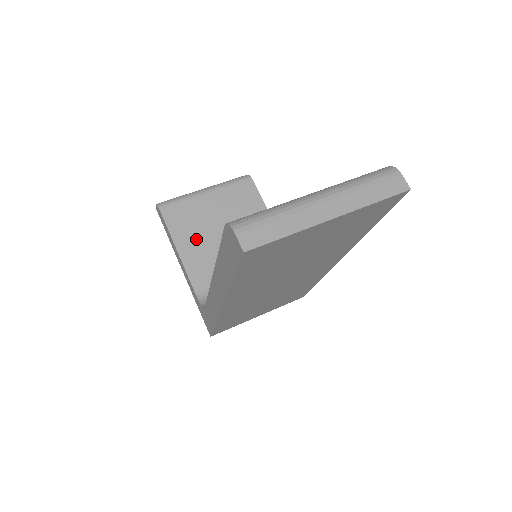
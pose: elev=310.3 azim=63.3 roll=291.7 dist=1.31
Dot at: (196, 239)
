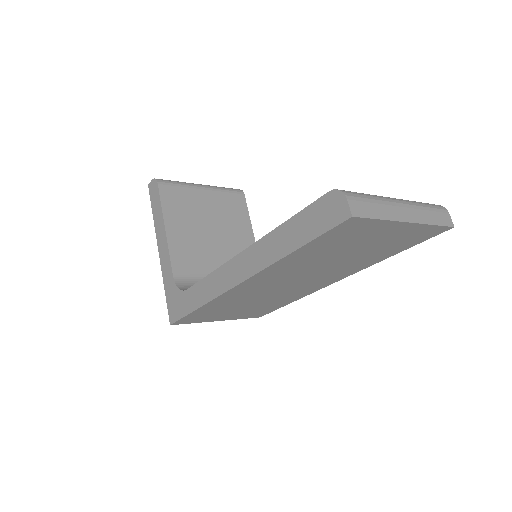
Dot at: (185, 225)
